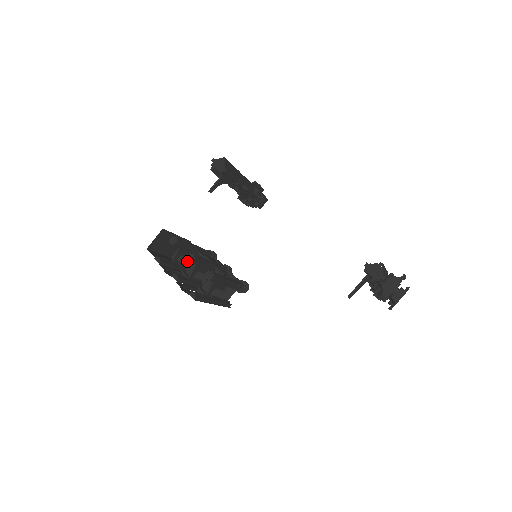
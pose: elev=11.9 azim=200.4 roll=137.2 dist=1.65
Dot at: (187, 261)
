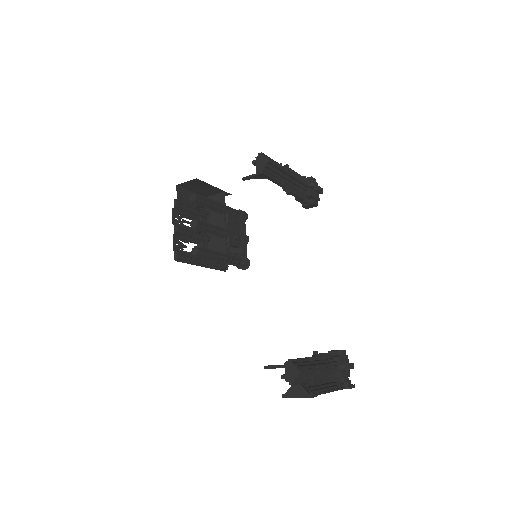
Dot at: (190, 224)
